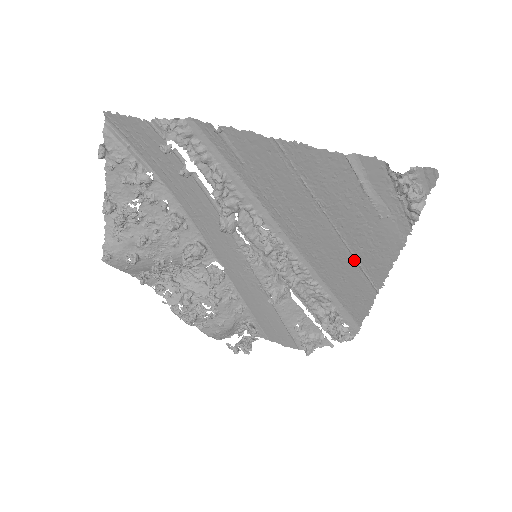
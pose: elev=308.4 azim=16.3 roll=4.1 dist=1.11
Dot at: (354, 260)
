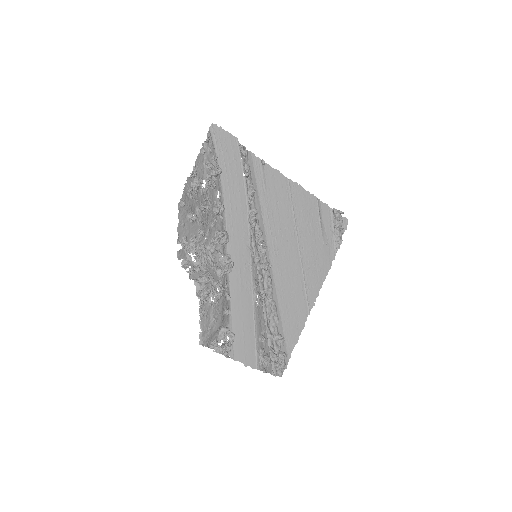
Dot at: (303, 279)
